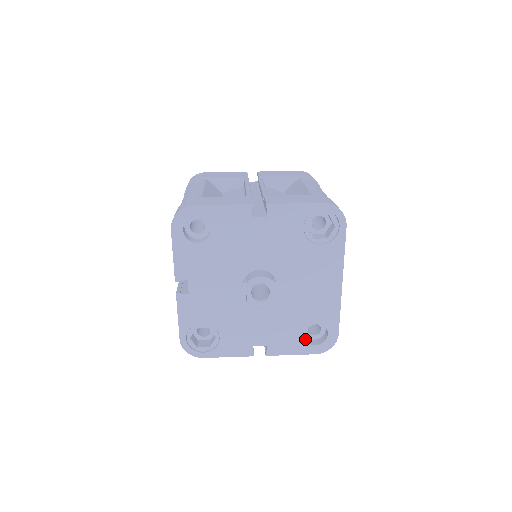
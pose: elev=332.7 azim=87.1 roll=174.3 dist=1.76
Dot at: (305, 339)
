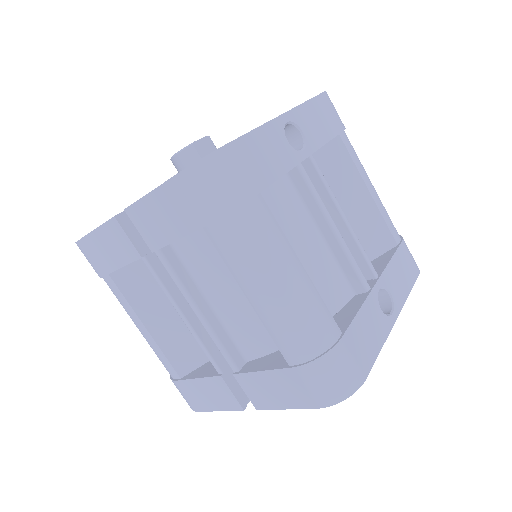
Dot at: occluded
